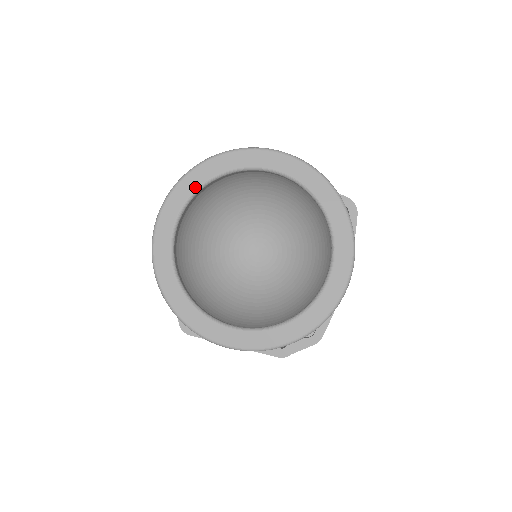
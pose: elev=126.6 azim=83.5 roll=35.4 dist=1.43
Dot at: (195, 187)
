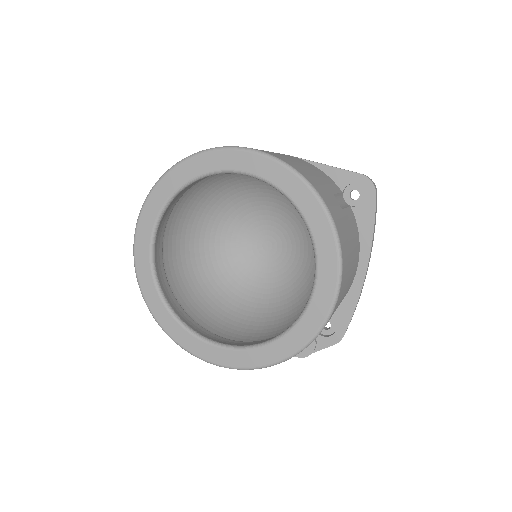
Dot at: (164, 199)
